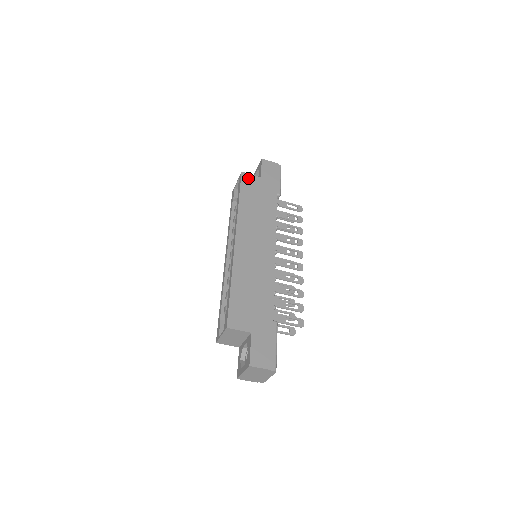
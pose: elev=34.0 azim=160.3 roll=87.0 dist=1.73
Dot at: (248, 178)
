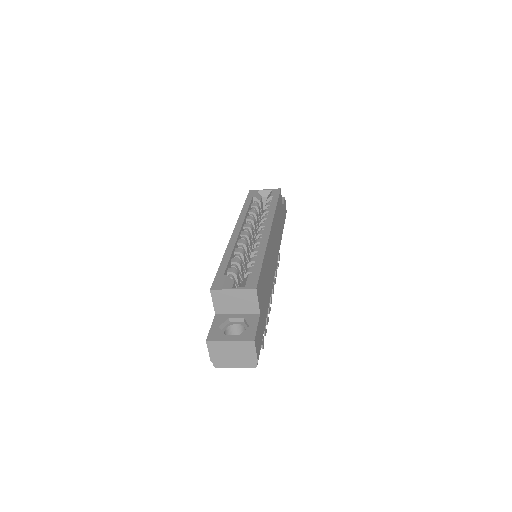
Dot at: (281, 198)
